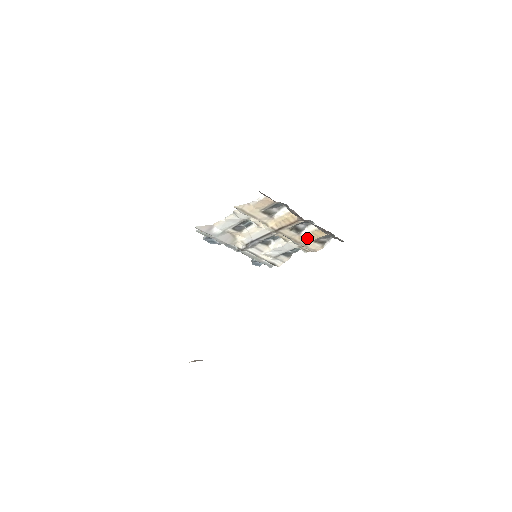
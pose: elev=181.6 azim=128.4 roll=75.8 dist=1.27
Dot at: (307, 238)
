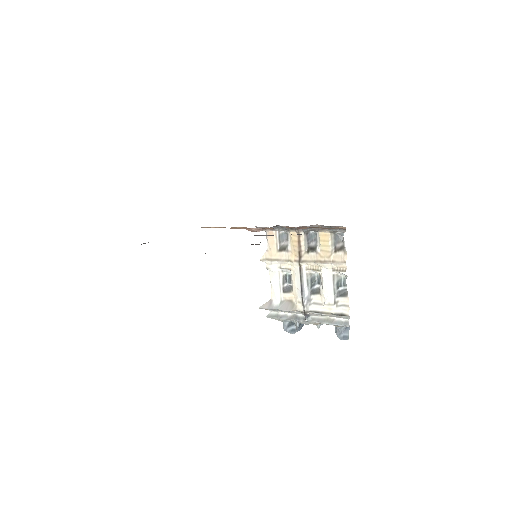
Dot at: (325, 252)
